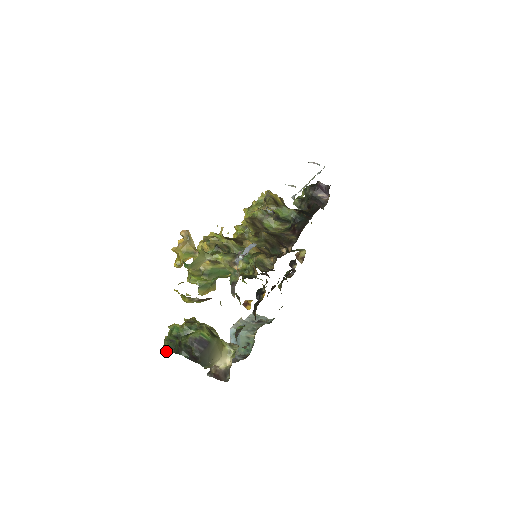
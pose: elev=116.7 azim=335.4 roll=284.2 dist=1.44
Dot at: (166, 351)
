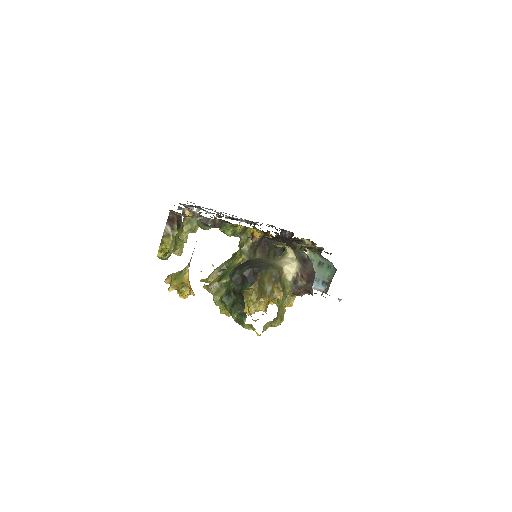
Dot at: (252, 328)
